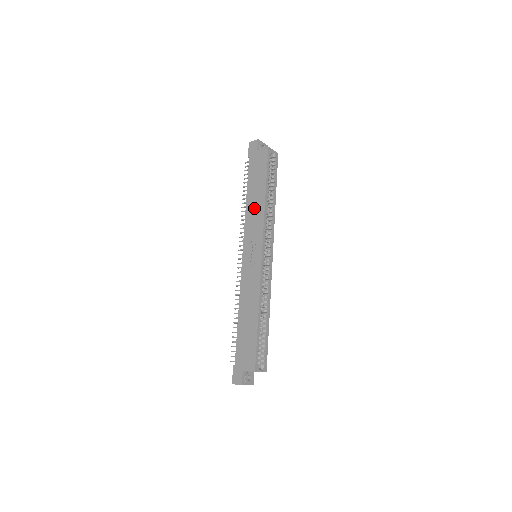
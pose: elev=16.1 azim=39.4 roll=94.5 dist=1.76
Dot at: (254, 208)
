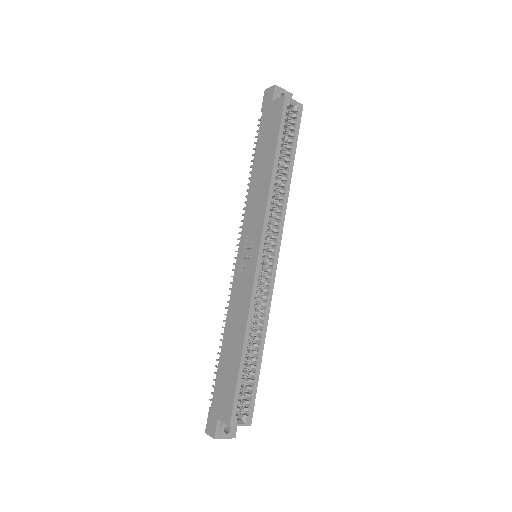
Dot at: (258, 186)
